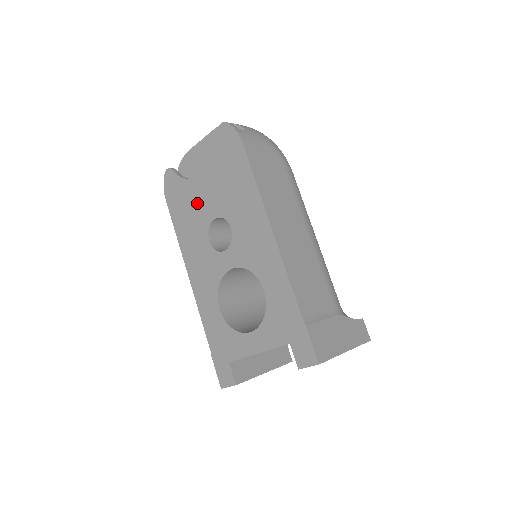
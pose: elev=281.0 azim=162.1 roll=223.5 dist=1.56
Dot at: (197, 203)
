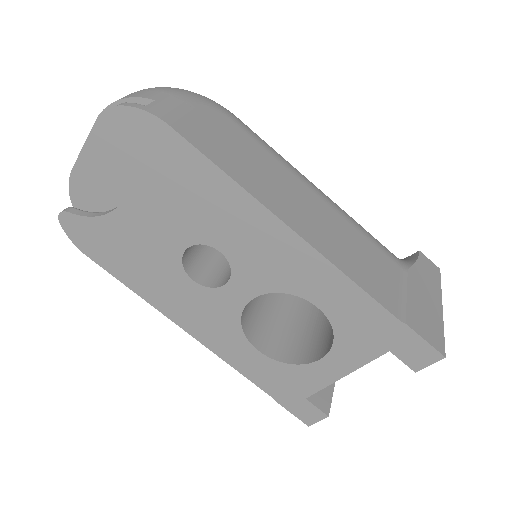
Dot at: (142, 241)
